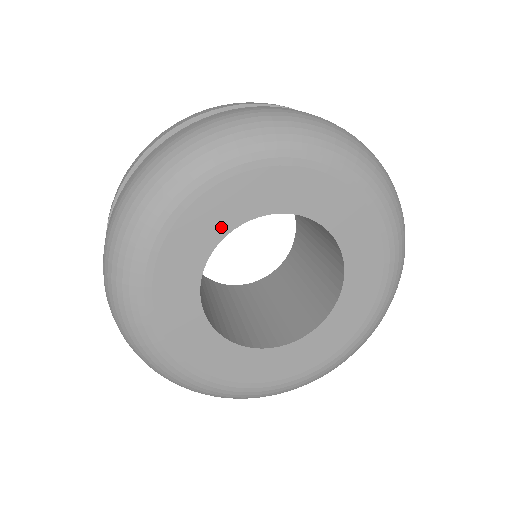
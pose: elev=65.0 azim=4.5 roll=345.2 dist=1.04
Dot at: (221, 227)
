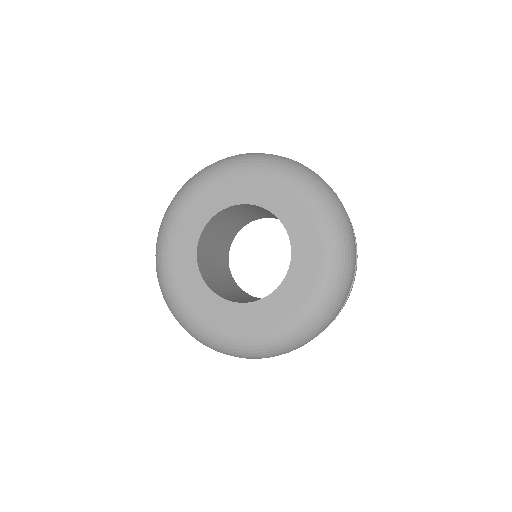
Dot at: (224, 202)
